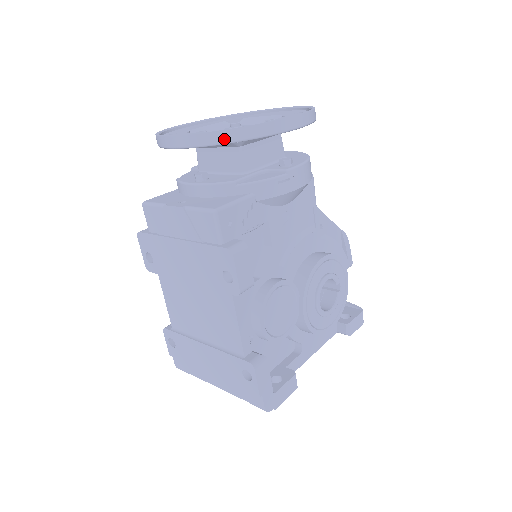
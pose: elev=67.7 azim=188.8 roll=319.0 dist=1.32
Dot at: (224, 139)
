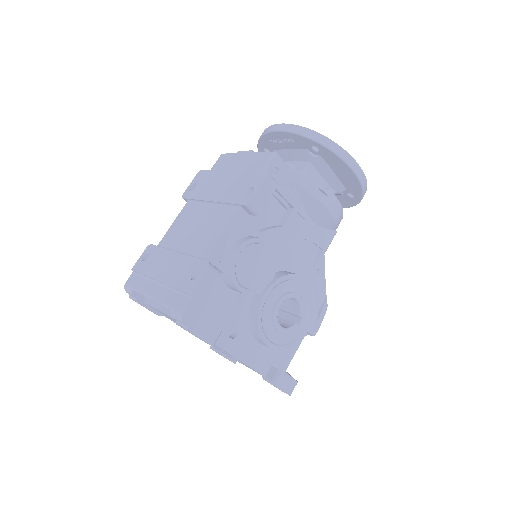
Dot at: (310, 135)
